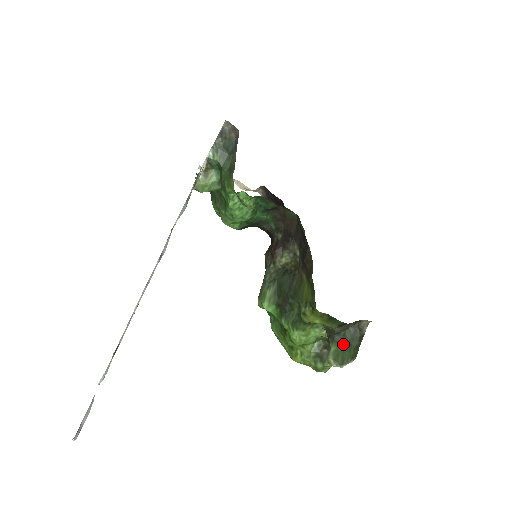
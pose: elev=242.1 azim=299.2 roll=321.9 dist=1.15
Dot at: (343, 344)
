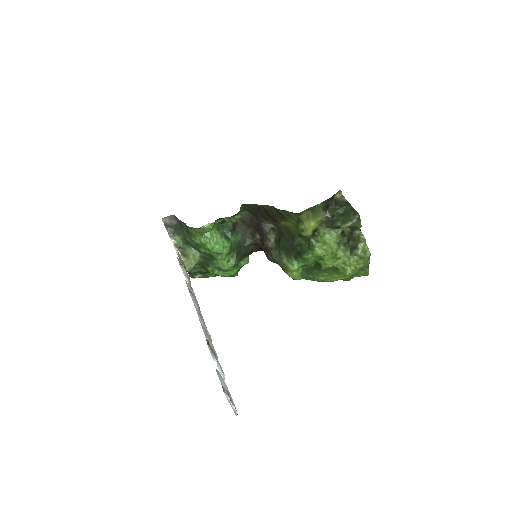
Dot at: (341, 216)
